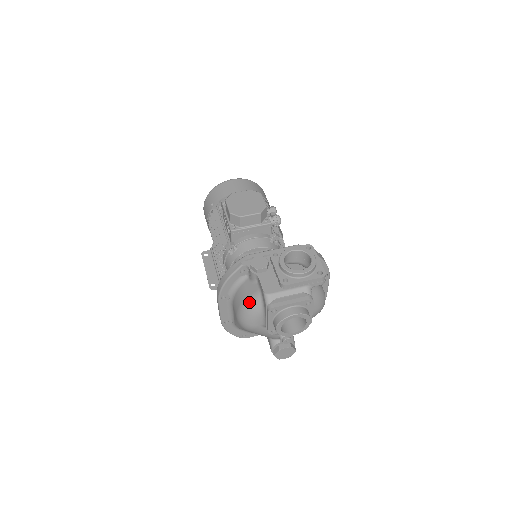
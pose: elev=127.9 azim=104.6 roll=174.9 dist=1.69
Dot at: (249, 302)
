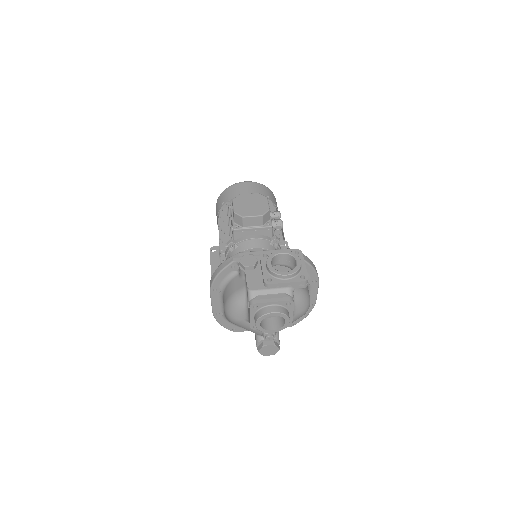
Dot at: (235, 296)
